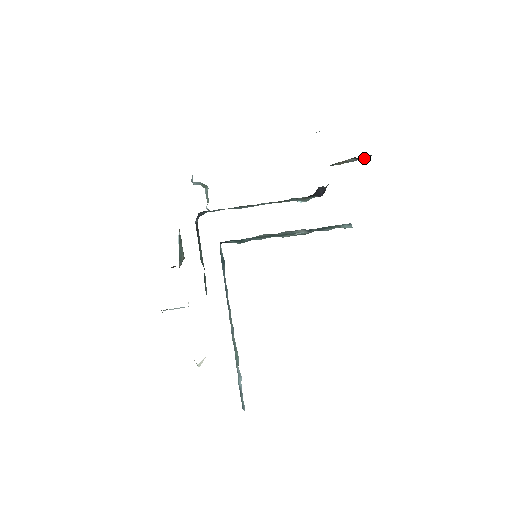
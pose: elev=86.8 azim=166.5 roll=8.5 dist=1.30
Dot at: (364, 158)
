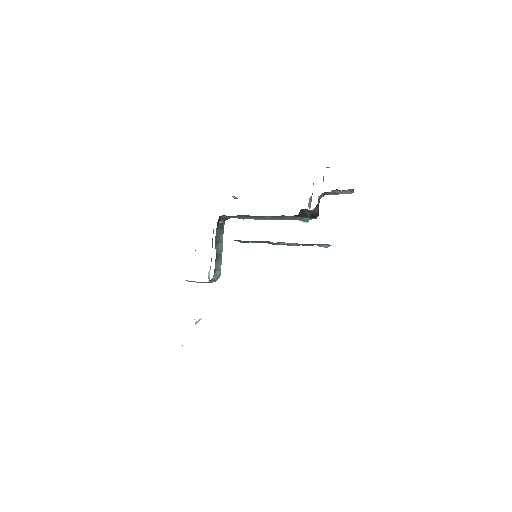
Dot at: (352, 191)
